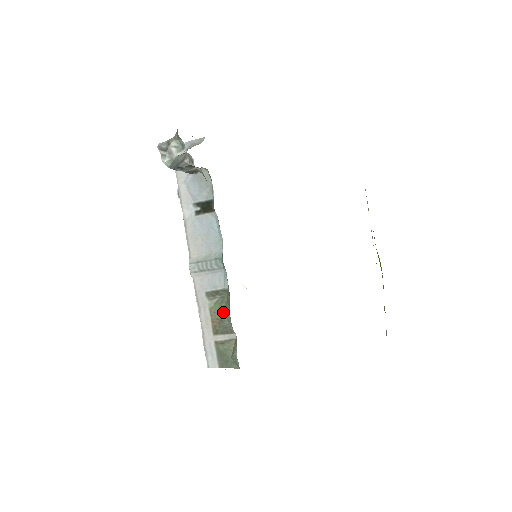
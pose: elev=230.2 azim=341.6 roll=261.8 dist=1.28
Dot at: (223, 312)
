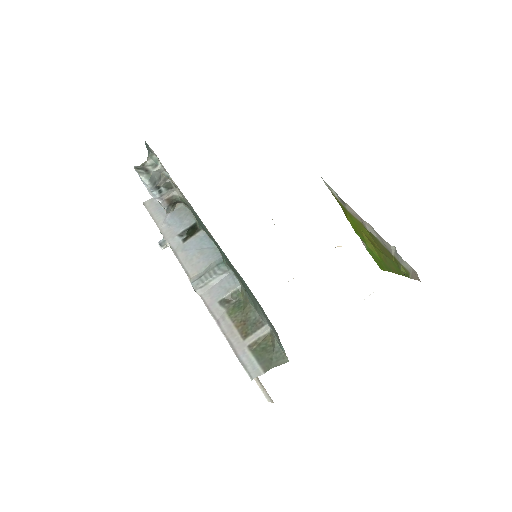
Dot at: (245, 311)
